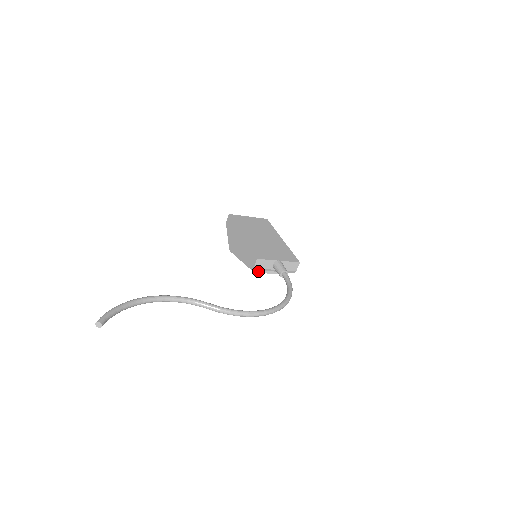
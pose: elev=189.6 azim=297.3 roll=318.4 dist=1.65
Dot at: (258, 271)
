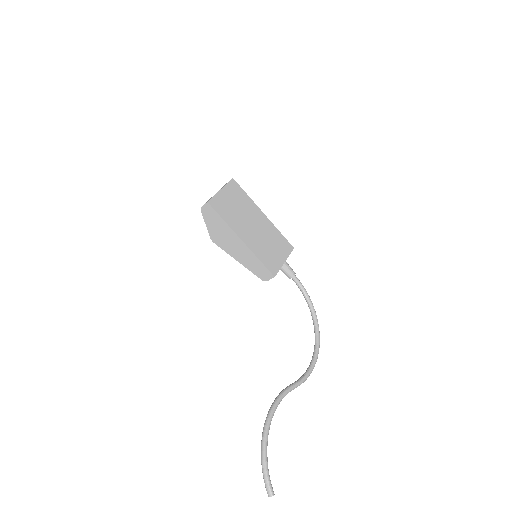
Dot at: occluded
